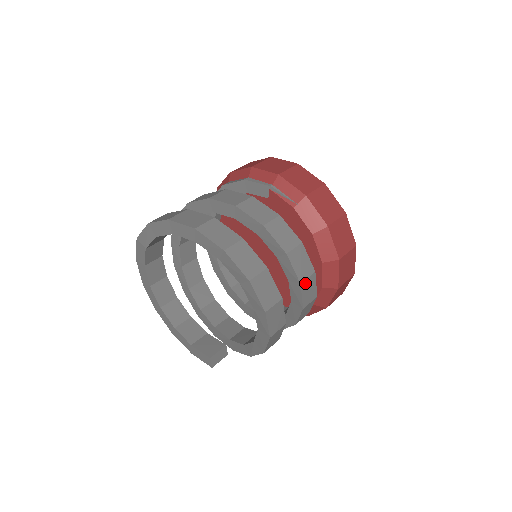
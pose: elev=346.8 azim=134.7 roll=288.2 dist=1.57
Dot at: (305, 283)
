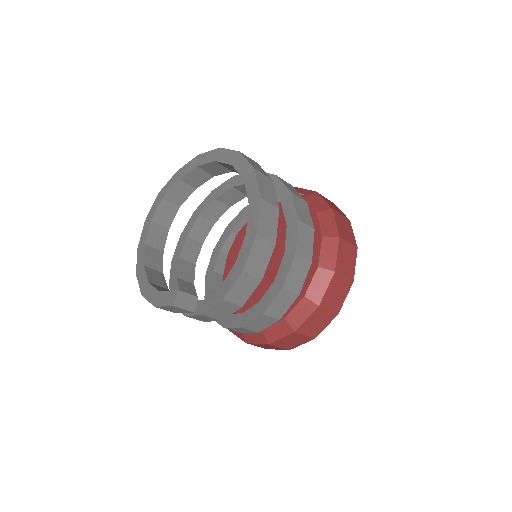
Dot at: (303, 227)
